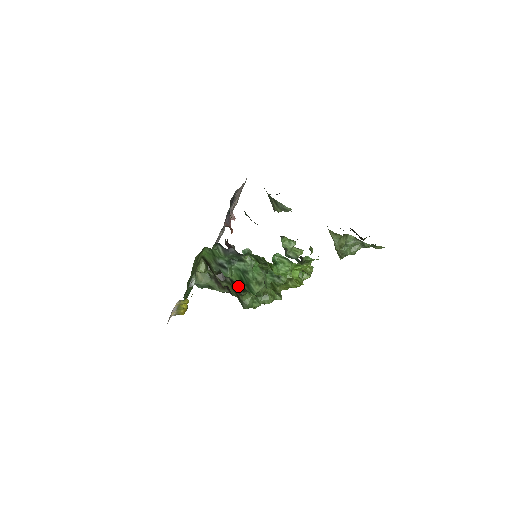
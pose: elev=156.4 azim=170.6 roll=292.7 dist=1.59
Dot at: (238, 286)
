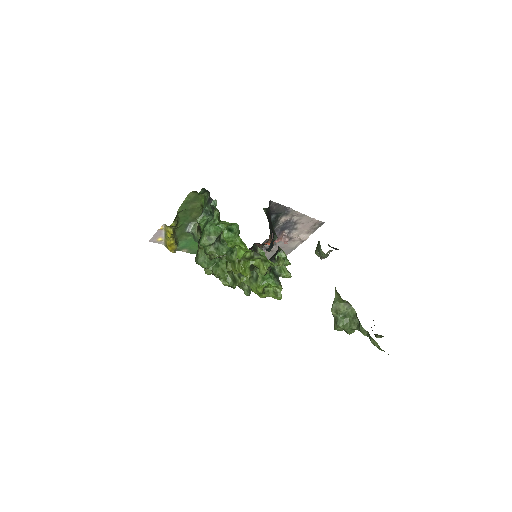
Dot at: occluded
